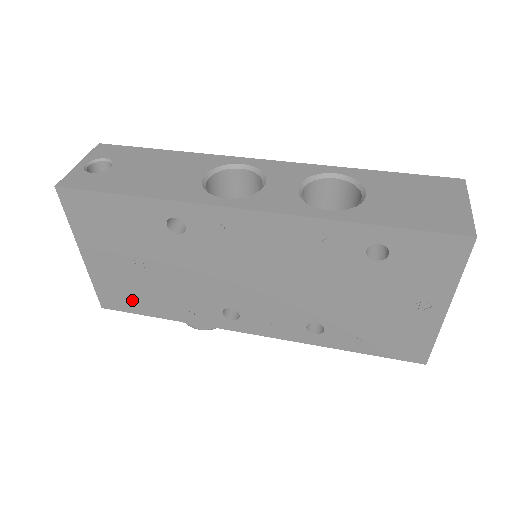
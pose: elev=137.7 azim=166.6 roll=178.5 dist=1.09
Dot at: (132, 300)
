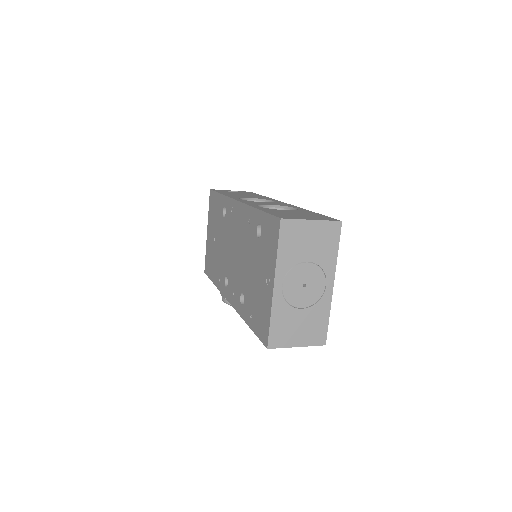
Dot at: (210, 267)
